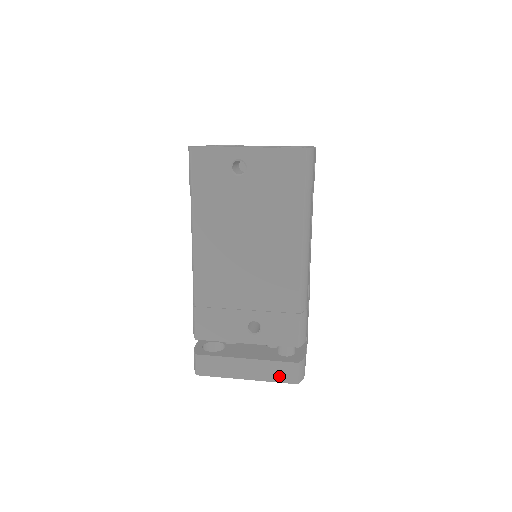
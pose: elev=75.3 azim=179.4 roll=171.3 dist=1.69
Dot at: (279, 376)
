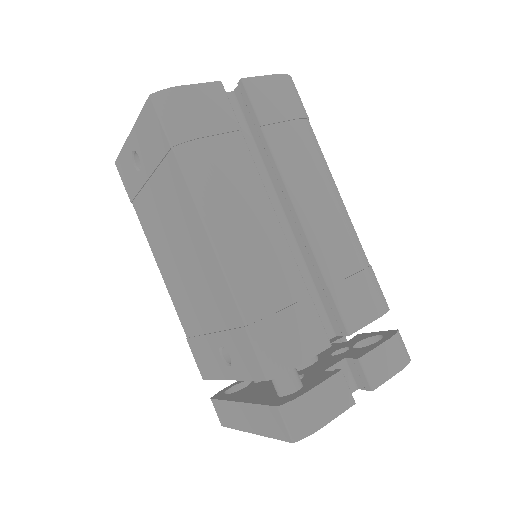
Dot at: (272, 429)
